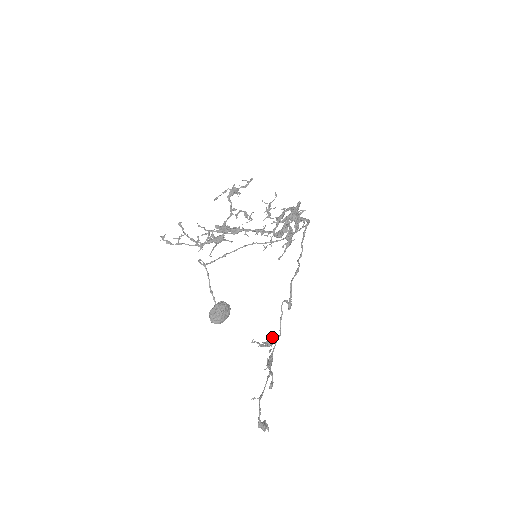
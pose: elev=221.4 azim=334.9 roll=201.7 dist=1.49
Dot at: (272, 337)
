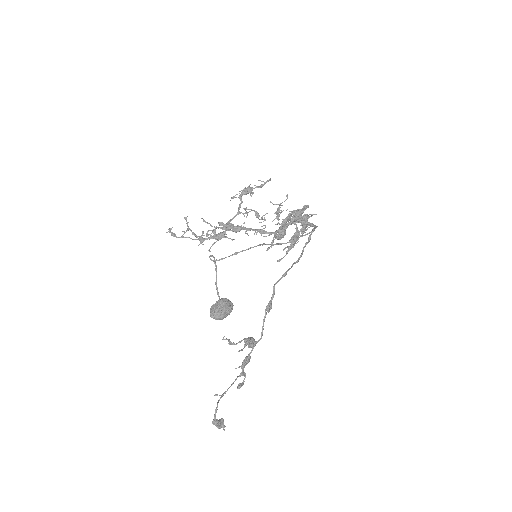
Dot at: occluded
